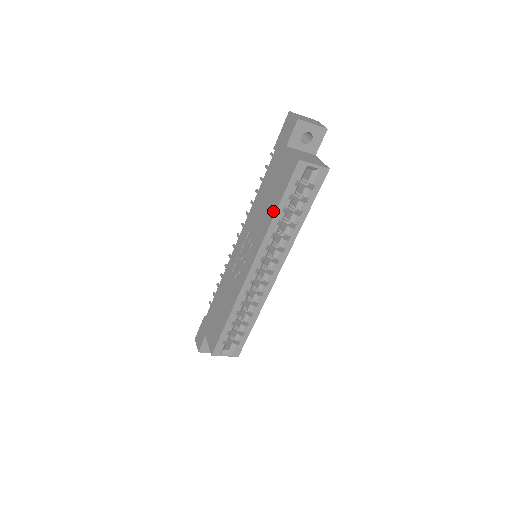
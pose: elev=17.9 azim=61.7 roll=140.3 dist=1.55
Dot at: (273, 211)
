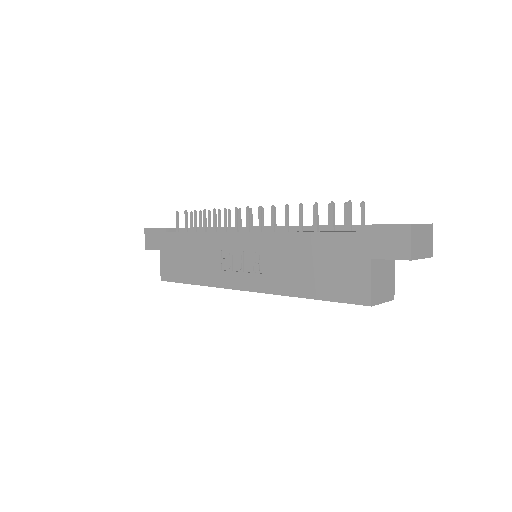
Dot at: (305, 293)
